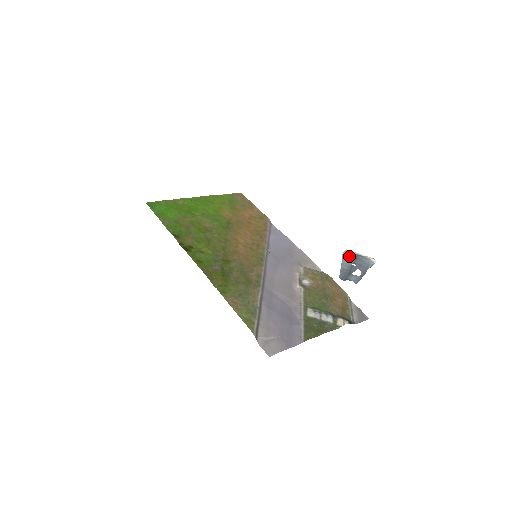
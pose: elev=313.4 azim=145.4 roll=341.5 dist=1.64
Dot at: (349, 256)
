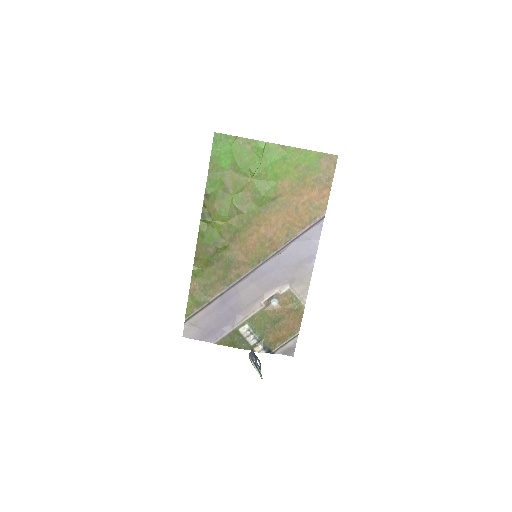
Dot at: (250, 359)
